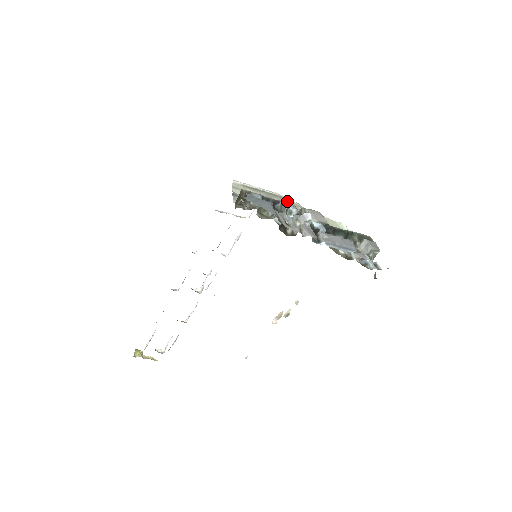
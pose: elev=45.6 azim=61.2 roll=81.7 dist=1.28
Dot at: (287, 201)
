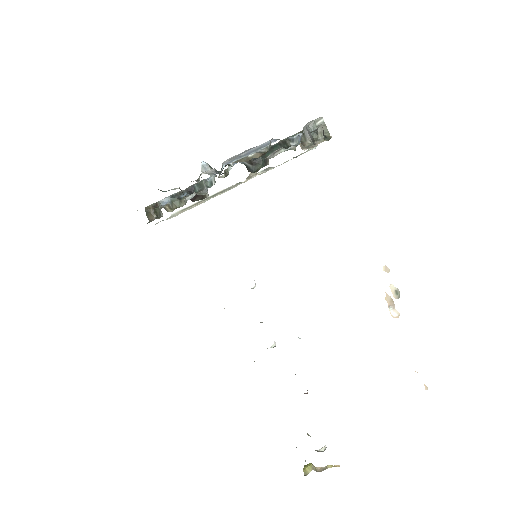
Dot at: occluded
